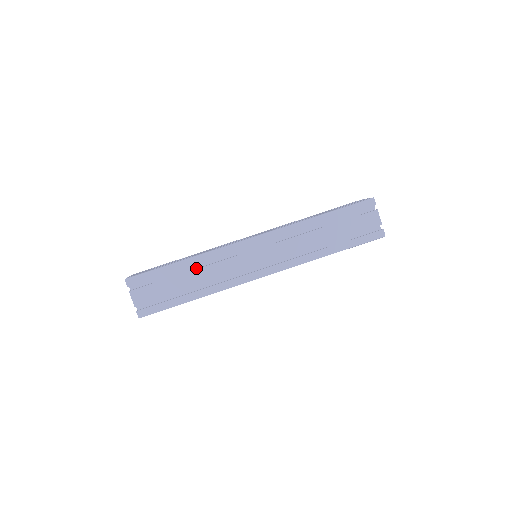
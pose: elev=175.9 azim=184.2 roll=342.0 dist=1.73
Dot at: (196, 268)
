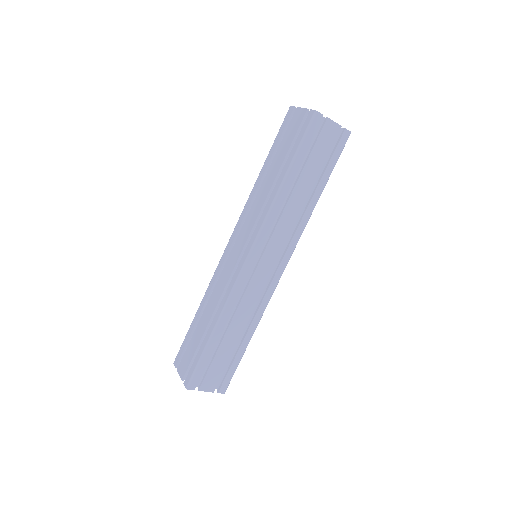
Dot at: occluded
